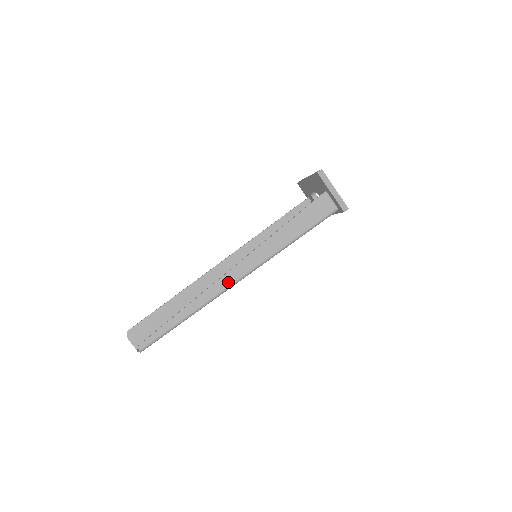
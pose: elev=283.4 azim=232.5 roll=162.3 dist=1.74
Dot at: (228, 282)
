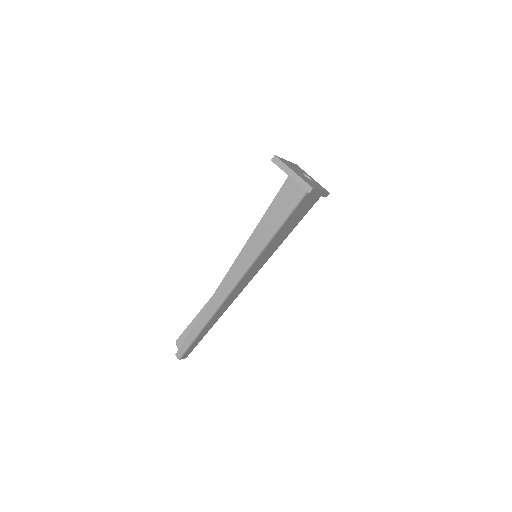
Dot at: (226, 288)
